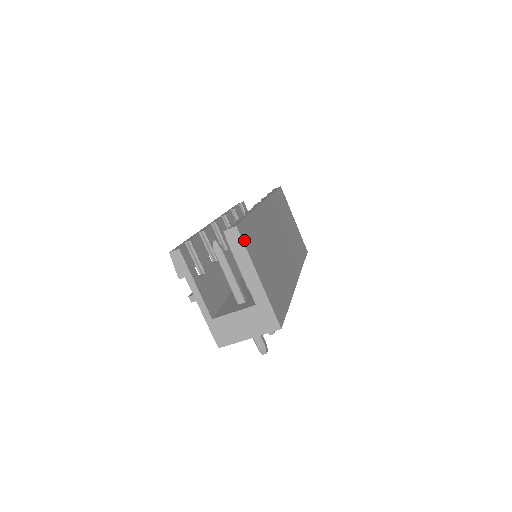
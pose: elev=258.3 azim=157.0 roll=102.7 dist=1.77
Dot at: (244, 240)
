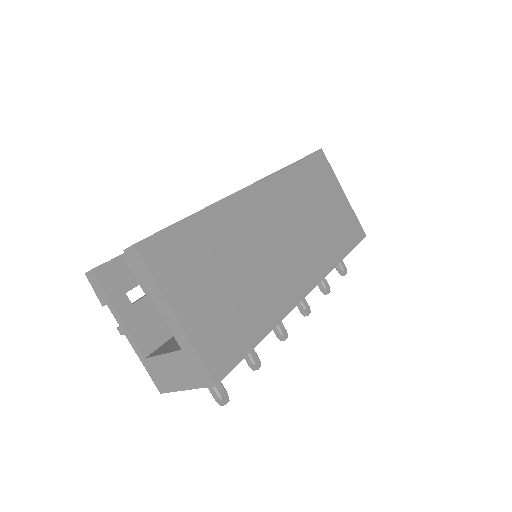
Dot at: (151, 262)
